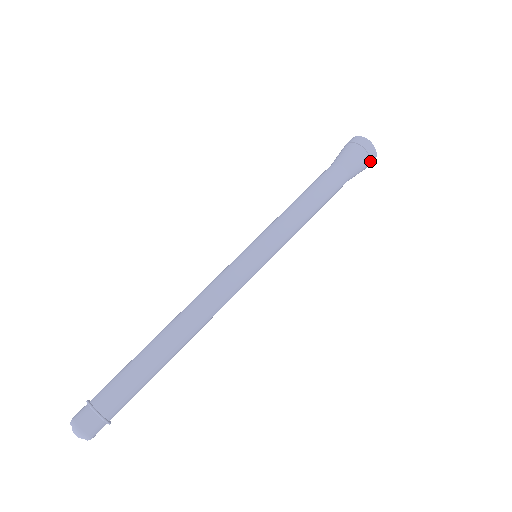
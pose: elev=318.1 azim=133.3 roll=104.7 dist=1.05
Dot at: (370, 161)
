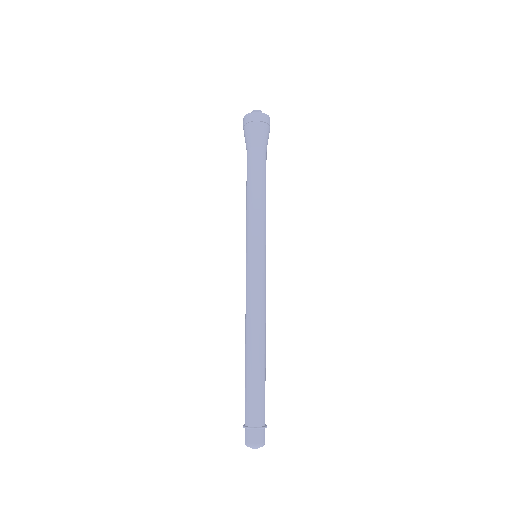
Dot at: occluded
